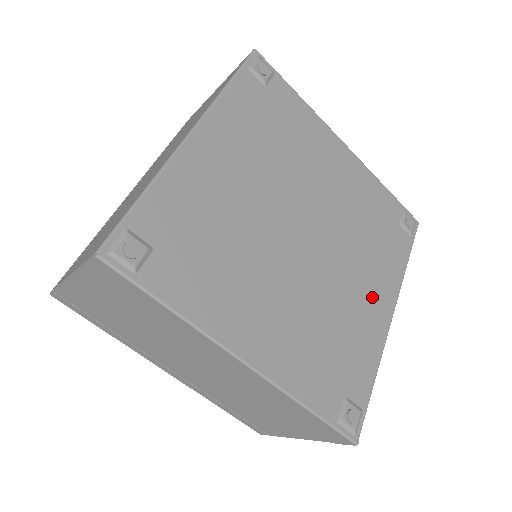
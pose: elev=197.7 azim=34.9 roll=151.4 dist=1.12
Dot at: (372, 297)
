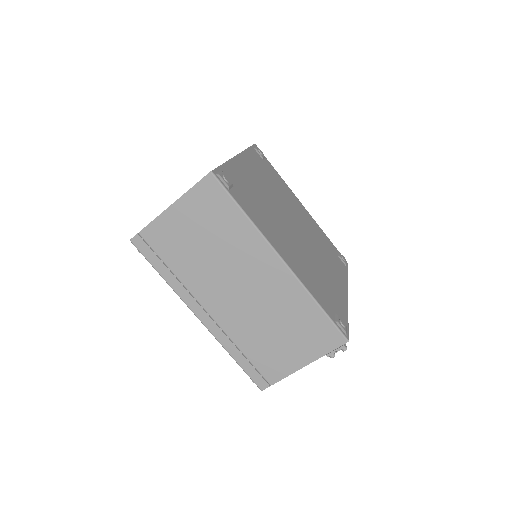
Dot at: (335, 278)
